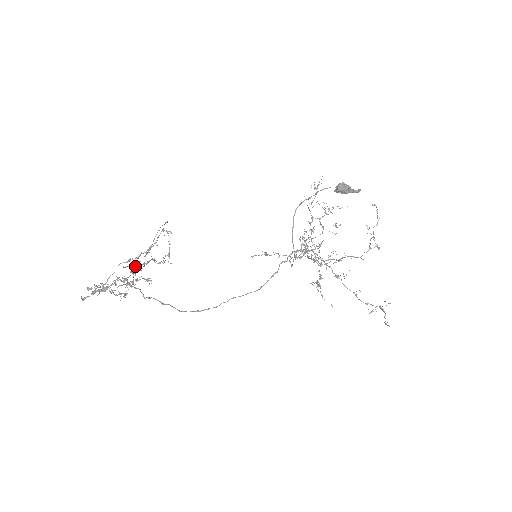
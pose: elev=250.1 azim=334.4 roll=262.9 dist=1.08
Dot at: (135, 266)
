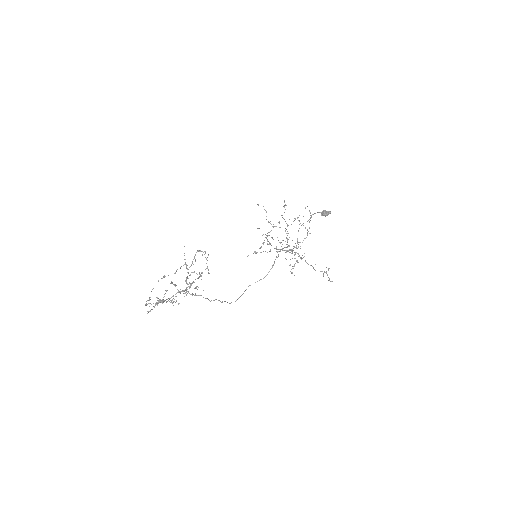
Dot at: (186, 280)
